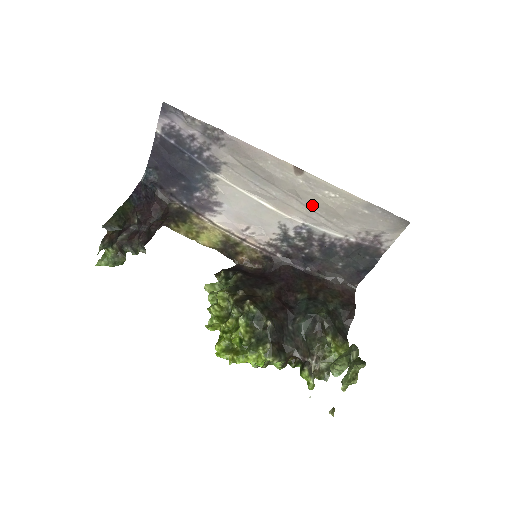
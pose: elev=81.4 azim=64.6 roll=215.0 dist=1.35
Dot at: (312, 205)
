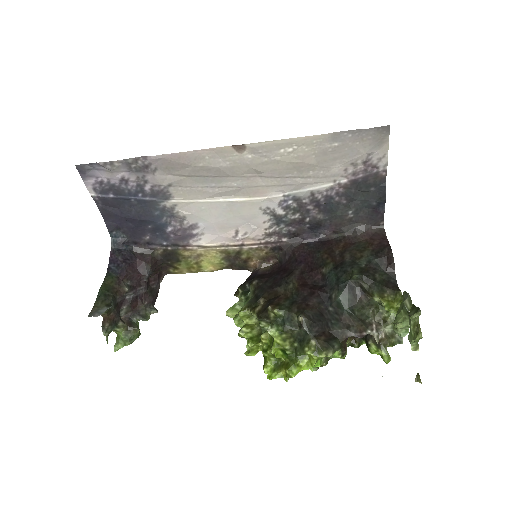
Dot at: (278, 172)
